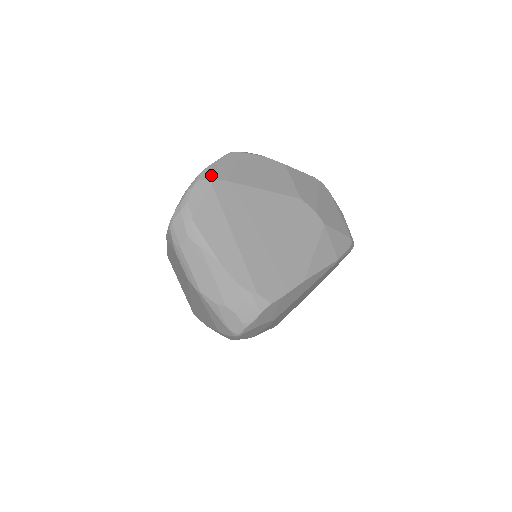
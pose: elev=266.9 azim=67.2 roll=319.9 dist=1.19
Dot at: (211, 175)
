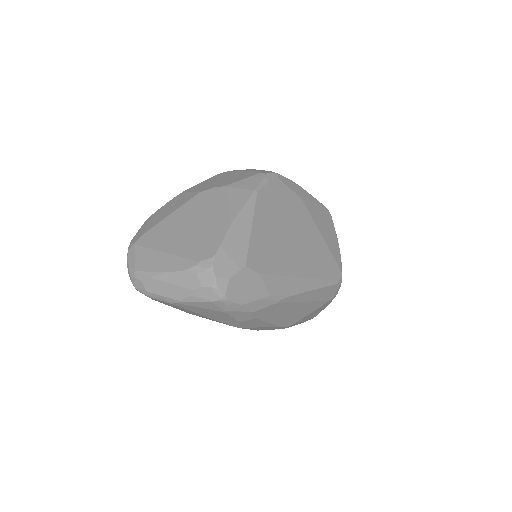
Dot at: (133, 242)
